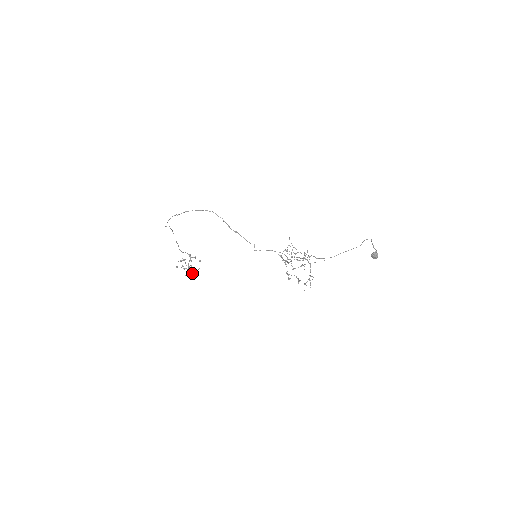
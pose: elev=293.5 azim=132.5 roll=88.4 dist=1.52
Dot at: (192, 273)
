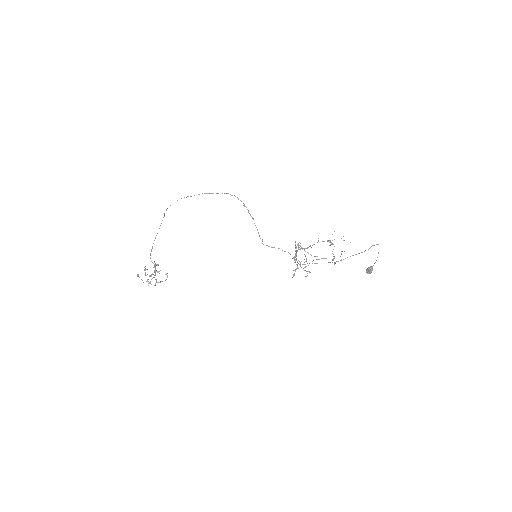
Dot at: (155, 285)
